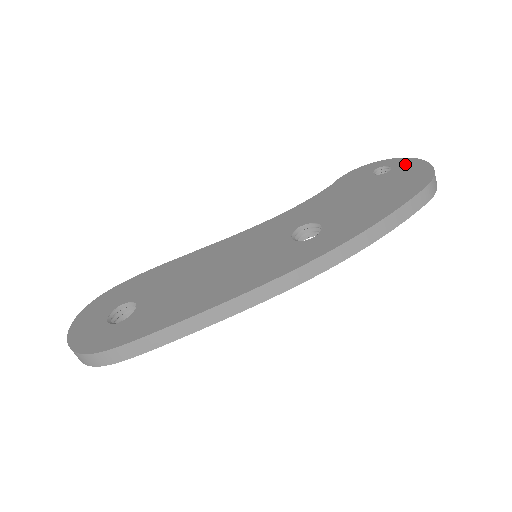
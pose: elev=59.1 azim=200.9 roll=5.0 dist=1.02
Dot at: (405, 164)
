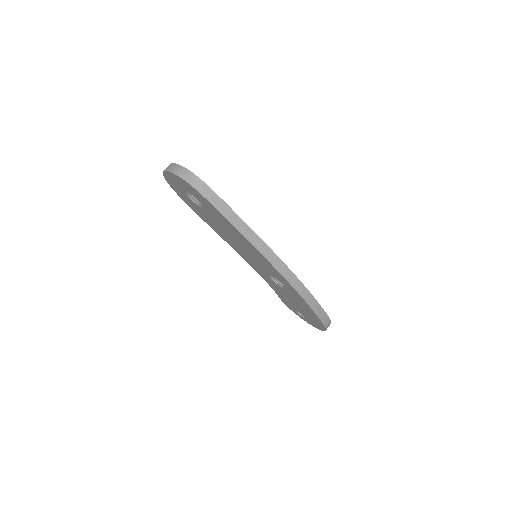
Dot at: occluded
